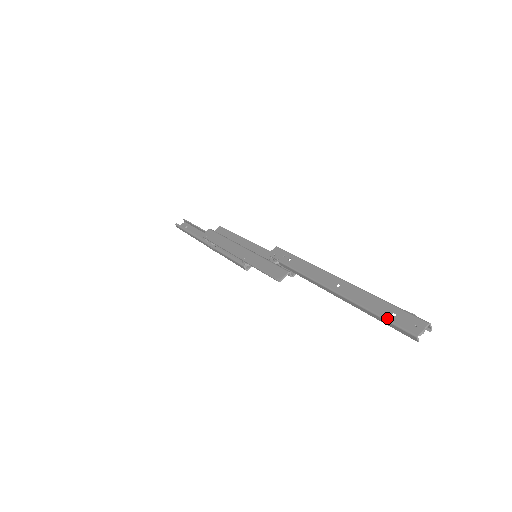
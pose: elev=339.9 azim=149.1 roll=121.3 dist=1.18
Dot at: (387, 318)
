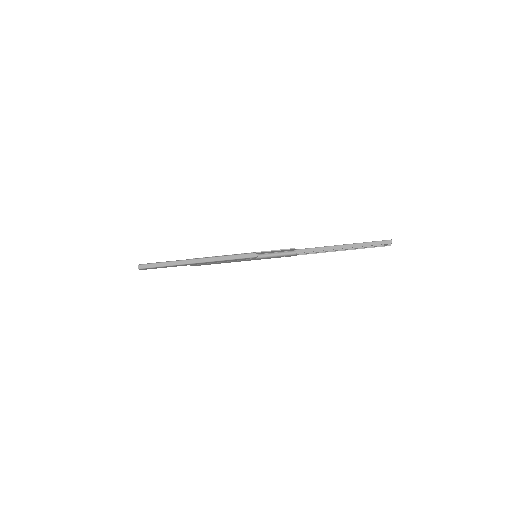
Dot at: (373, 241)
